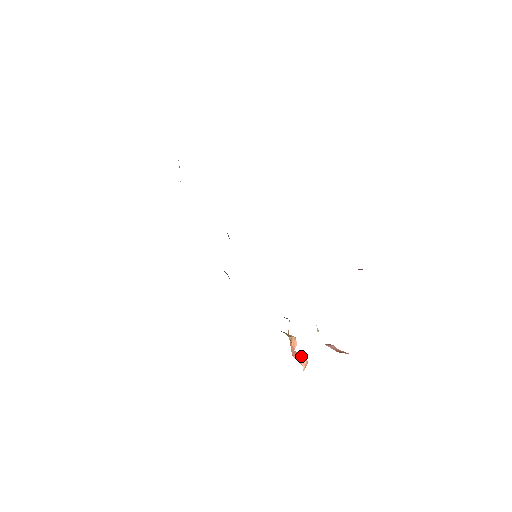
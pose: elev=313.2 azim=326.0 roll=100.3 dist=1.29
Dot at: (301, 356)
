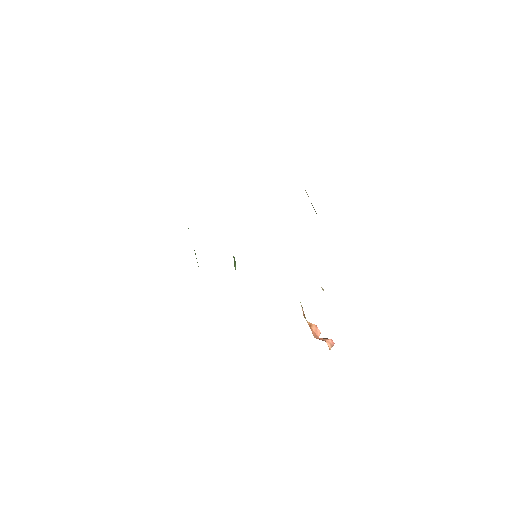
Dot at: (325, 338)
